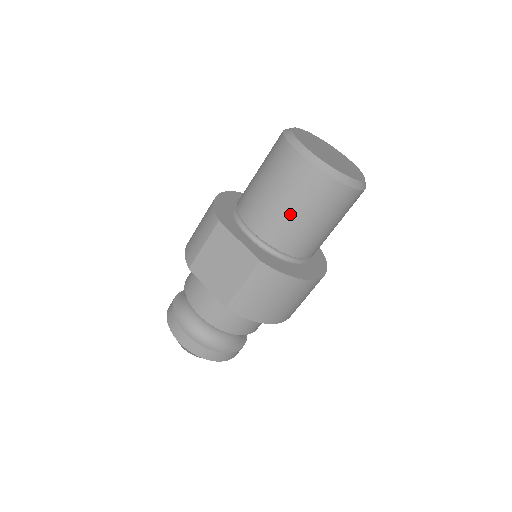
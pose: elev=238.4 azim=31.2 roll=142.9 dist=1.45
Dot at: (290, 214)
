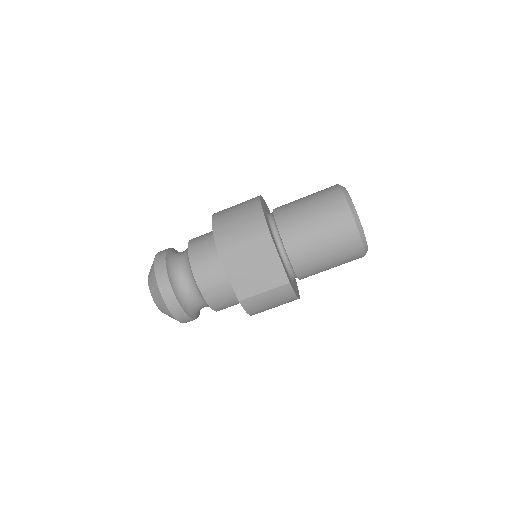
Dot at: (322, 257)
